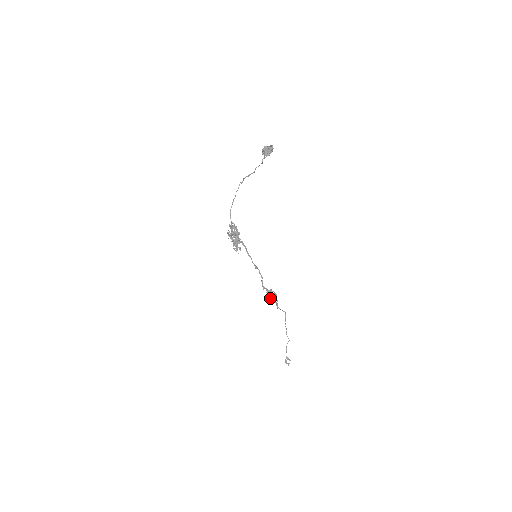
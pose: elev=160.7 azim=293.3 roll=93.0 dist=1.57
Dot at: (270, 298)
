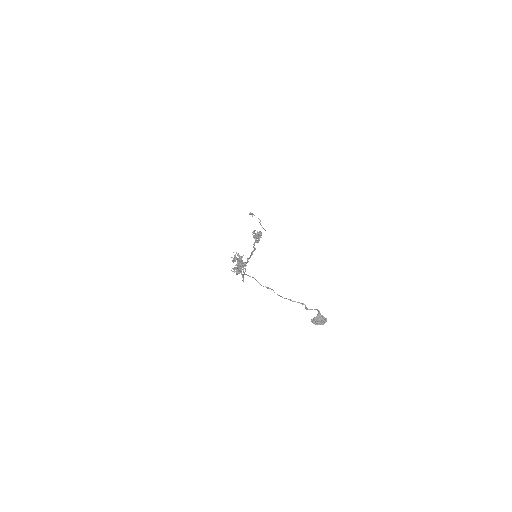
Dot at: occluded
